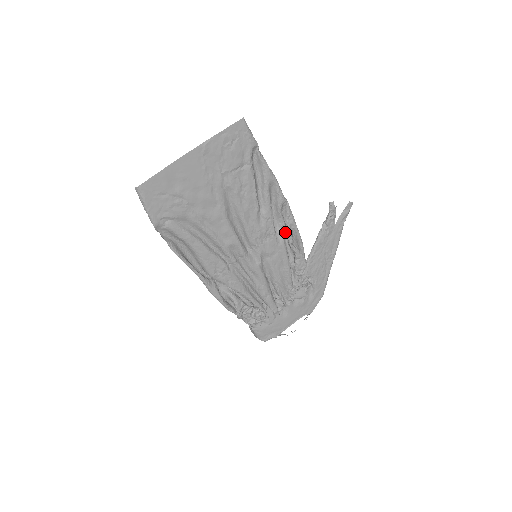
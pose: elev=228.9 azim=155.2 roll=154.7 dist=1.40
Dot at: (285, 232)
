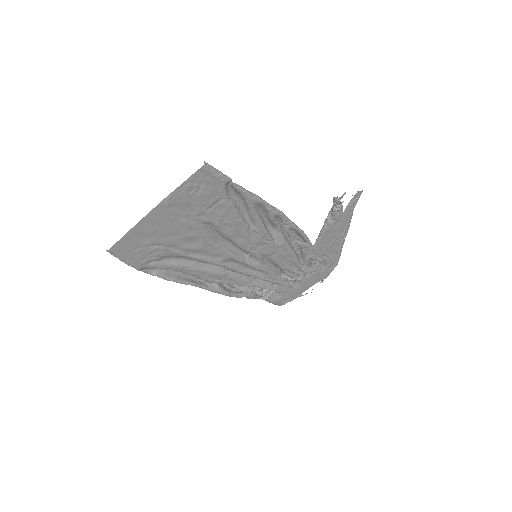
Dot at: occluded
